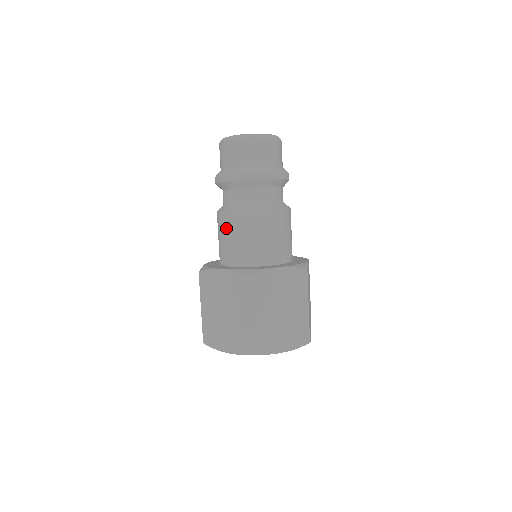
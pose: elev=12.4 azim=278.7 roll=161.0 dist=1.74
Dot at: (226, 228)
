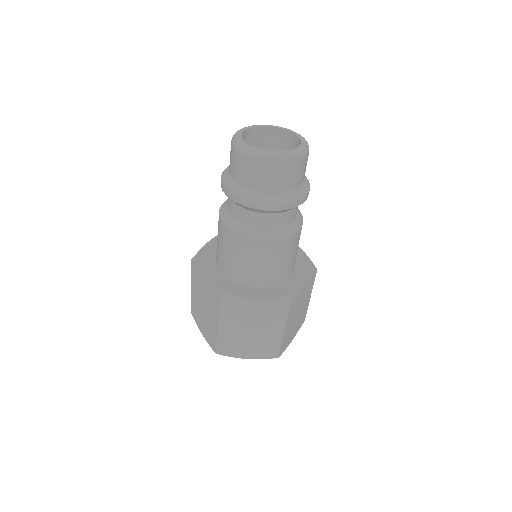
Dot at: (253, 254)
